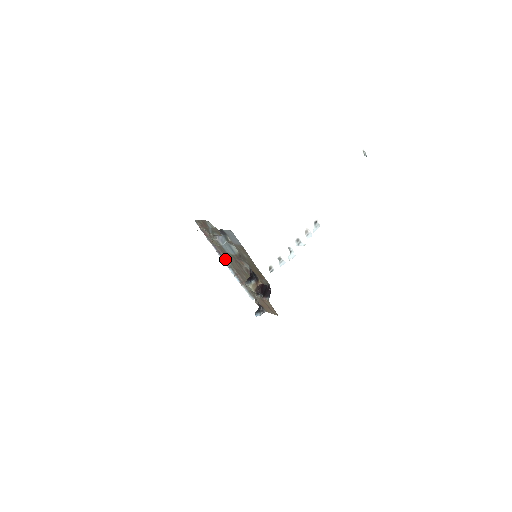
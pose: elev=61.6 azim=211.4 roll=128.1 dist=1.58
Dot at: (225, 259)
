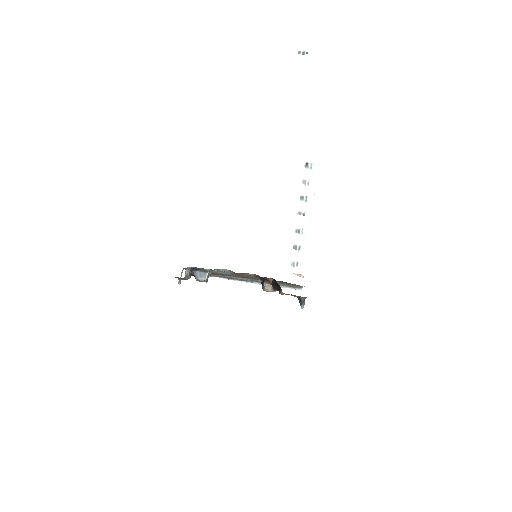
Dot at: (241, 279)
